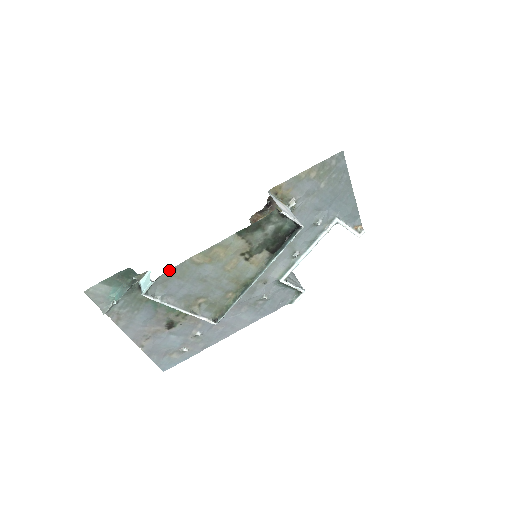
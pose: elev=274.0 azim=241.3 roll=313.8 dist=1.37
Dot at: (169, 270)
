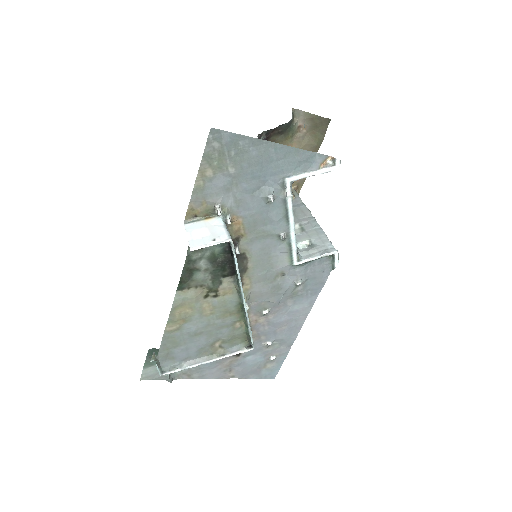
Dot at: (159, 349)
